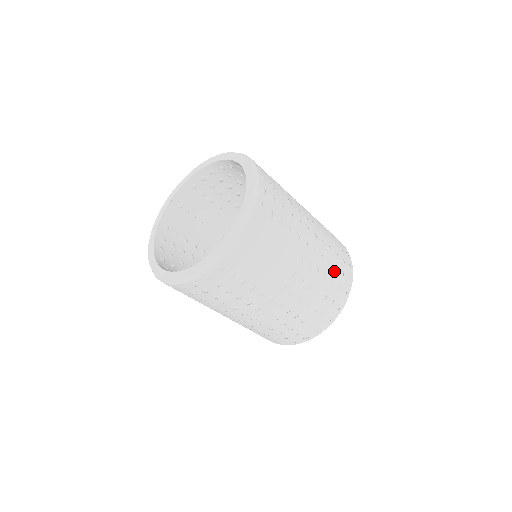
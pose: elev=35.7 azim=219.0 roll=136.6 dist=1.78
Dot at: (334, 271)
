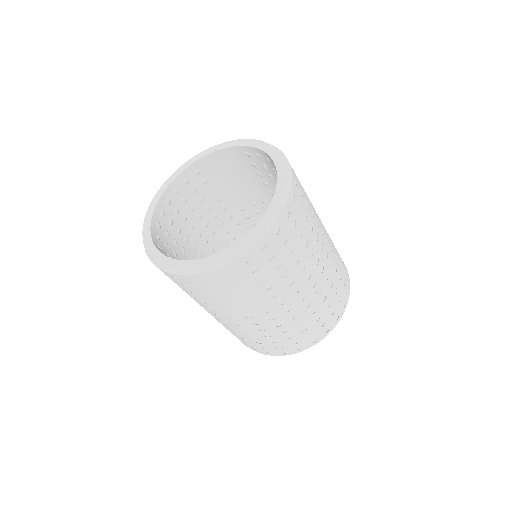
Dot at: (301, 330)
